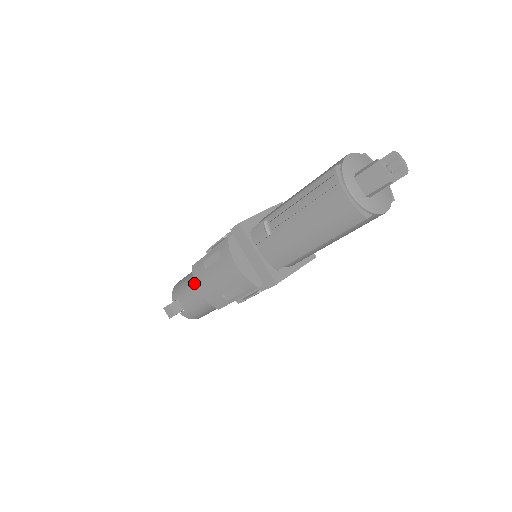
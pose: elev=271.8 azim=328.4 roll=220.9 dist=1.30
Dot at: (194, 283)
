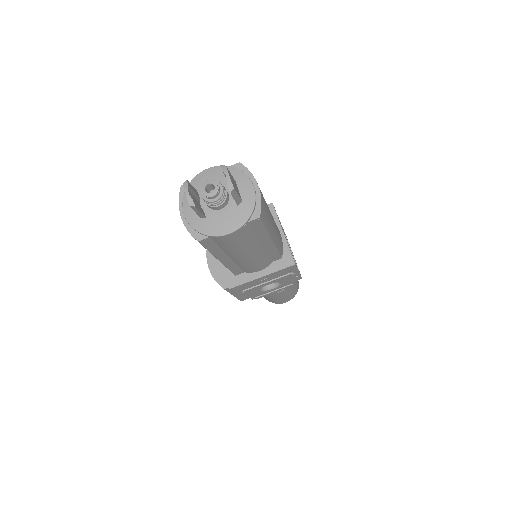
Dot at: occluded
